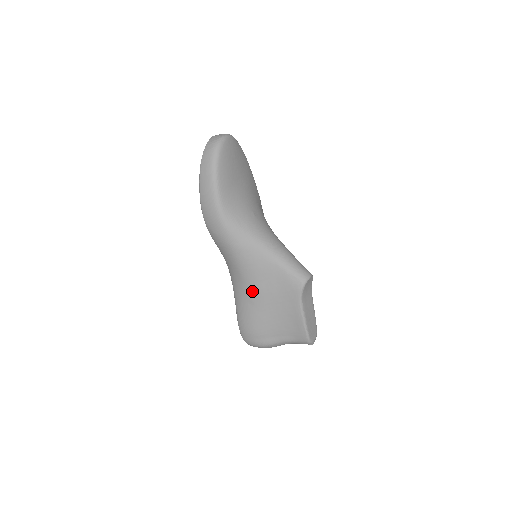
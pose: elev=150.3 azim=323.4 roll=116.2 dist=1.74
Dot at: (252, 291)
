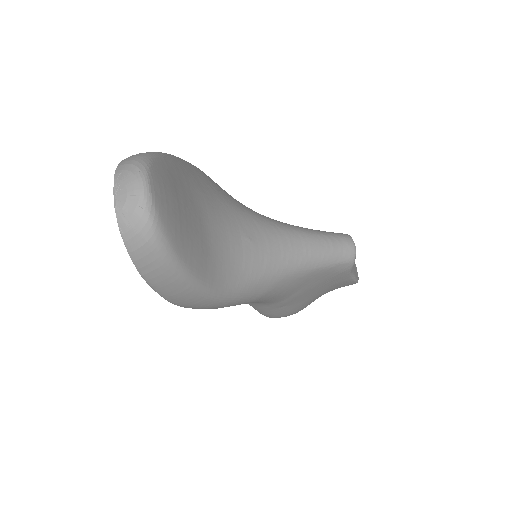
Dot at: (284, 302)
